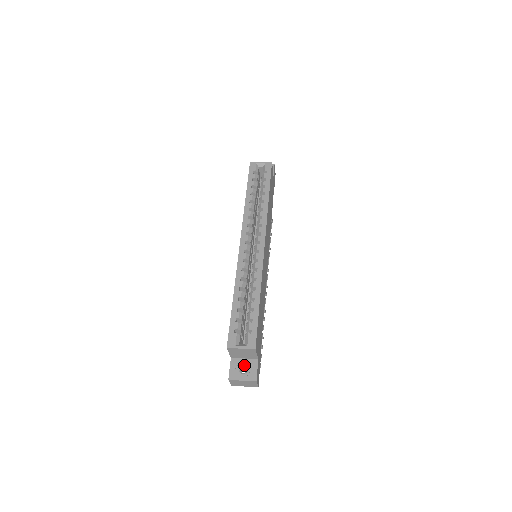
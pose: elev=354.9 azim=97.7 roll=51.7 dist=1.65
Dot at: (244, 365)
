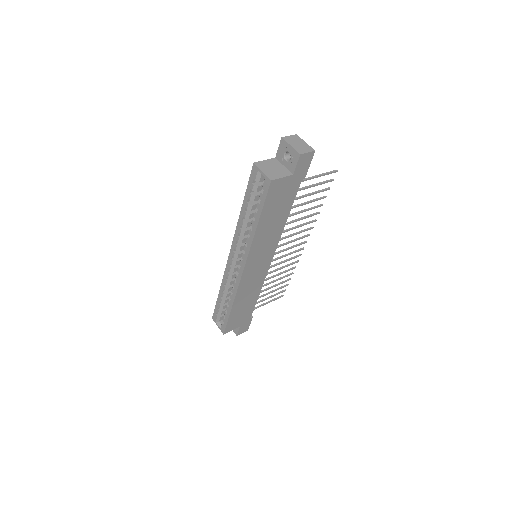
Dot at: occluded
